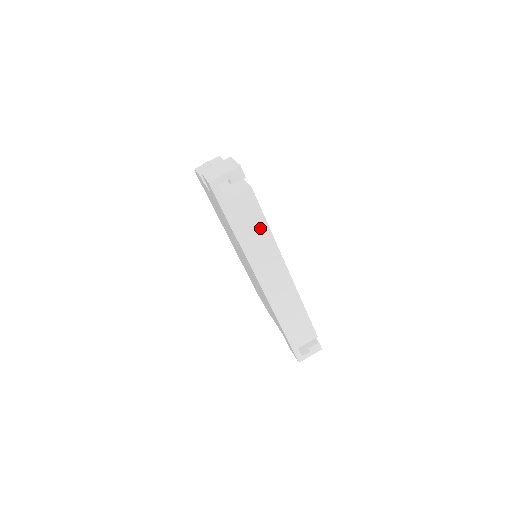
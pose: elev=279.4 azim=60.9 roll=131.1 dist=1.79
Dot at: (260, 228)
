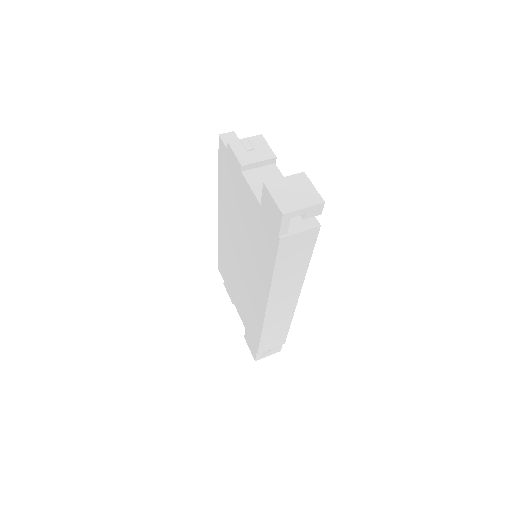
Dot at: (301, 261)
